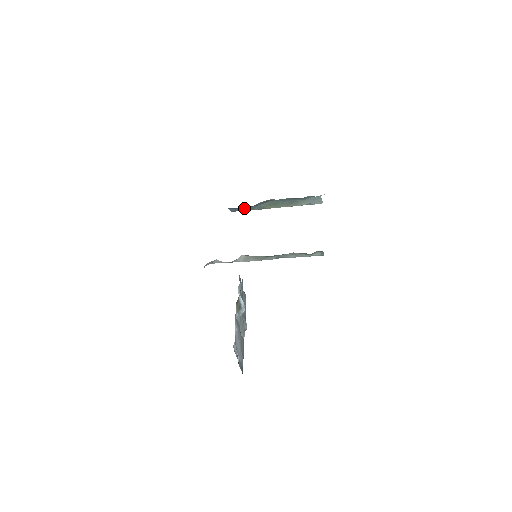
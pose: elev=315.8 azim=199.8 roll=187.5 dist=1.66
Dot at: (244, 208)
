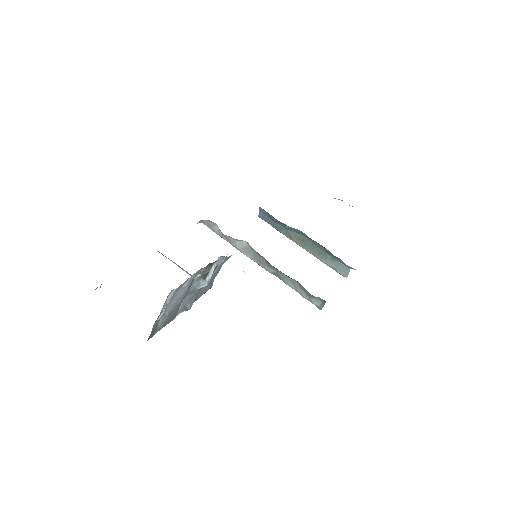
Dot at: (273, 221)
